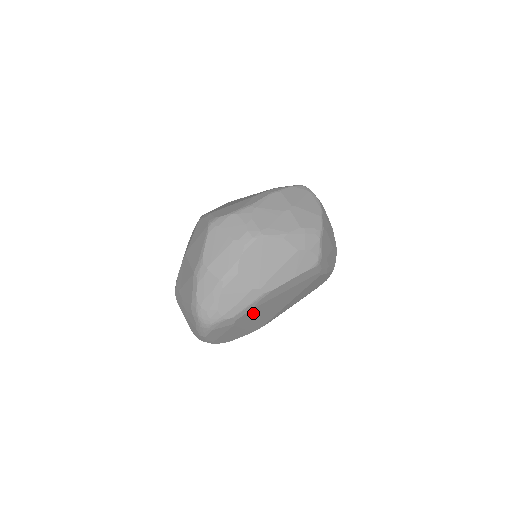
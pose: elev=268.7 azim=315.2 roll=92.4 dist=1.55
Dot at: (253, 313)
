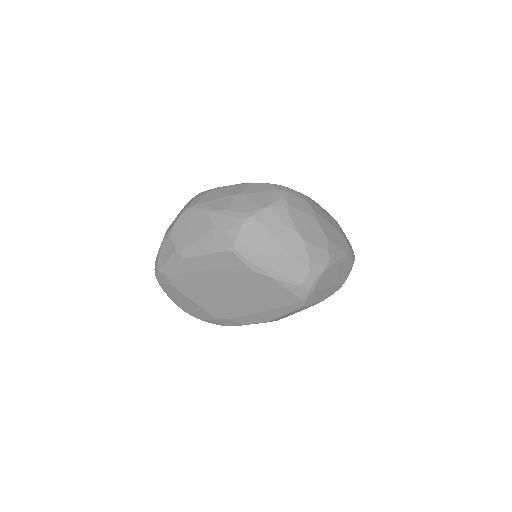
Dot at: (188, 282)
